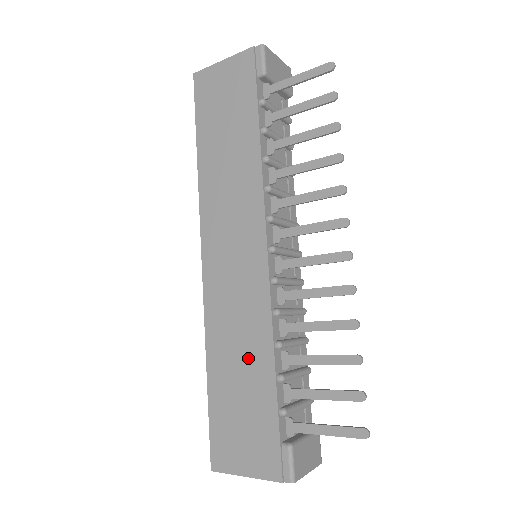
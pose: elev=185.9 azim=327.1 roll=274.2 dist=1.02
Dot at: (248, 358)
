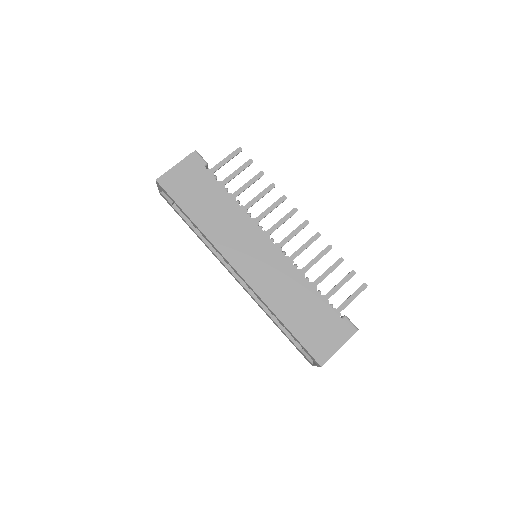
Dot at: (299, 296)
